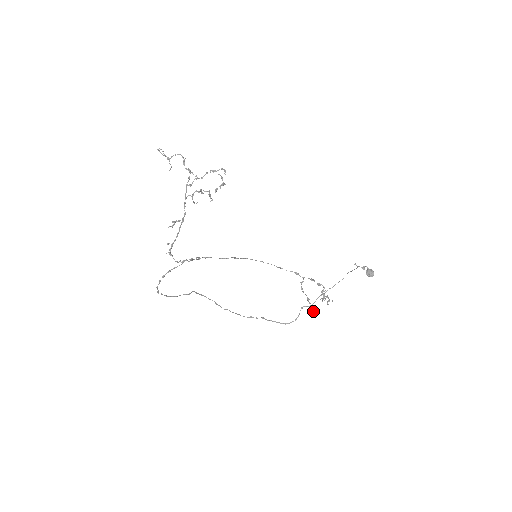
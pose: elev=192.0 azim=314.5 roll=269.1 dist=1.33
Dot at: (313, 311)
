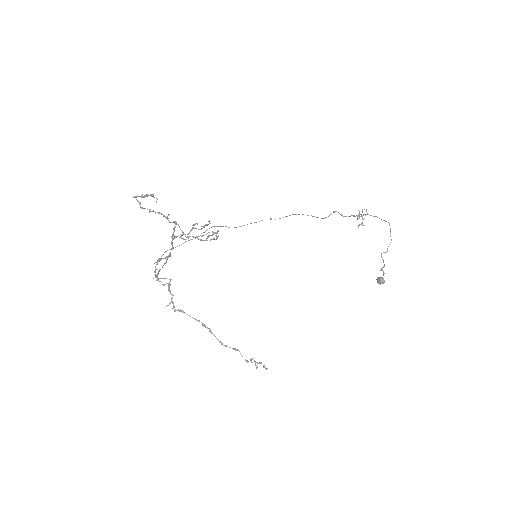
Dot at: (256, 368)
